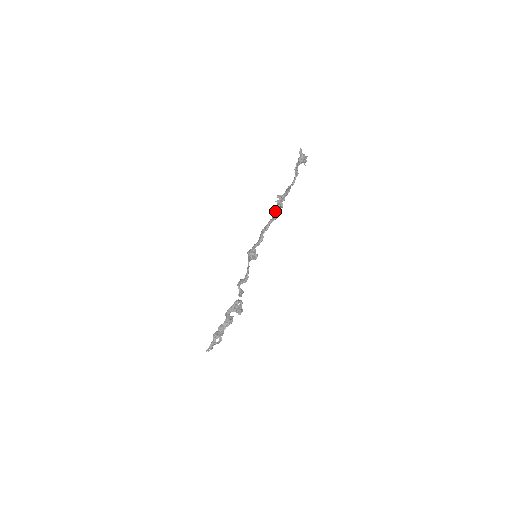
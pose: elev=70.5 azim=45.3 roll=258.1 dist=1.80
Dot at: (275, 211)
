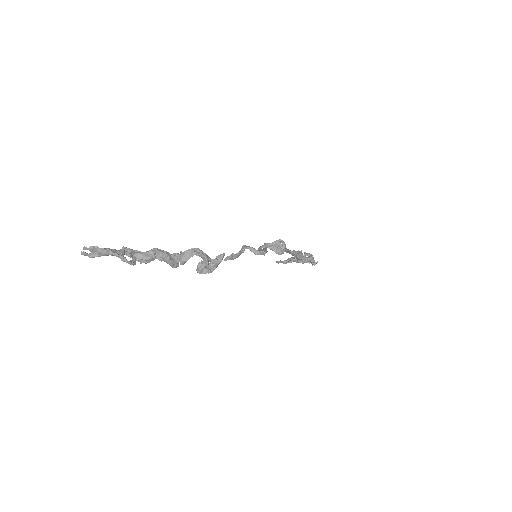
Dot at: occluded
